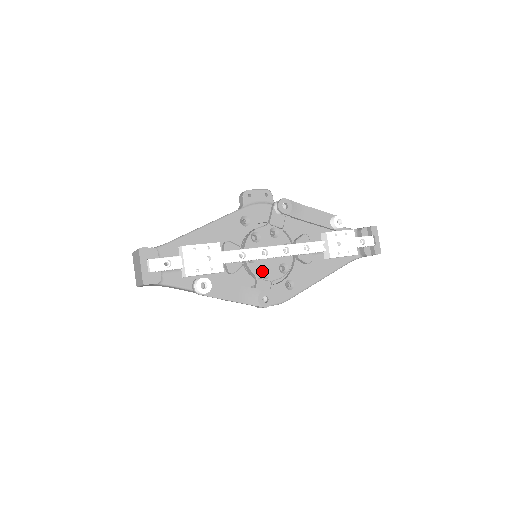
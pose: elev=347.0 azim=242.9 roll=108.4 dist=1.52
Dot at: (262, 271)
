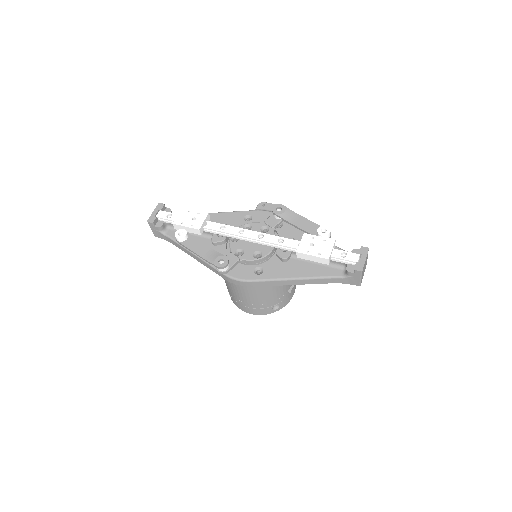
Dot at: (239, 251)
